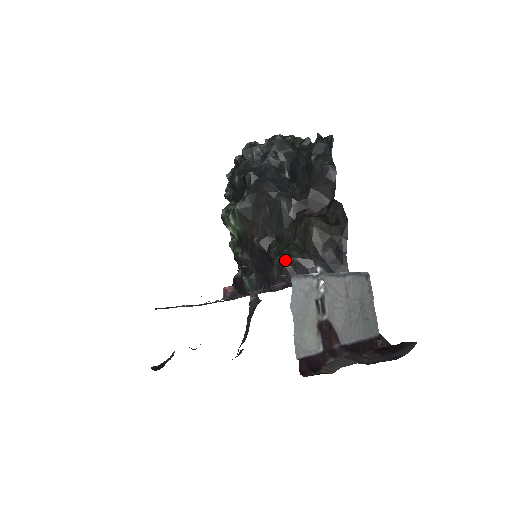
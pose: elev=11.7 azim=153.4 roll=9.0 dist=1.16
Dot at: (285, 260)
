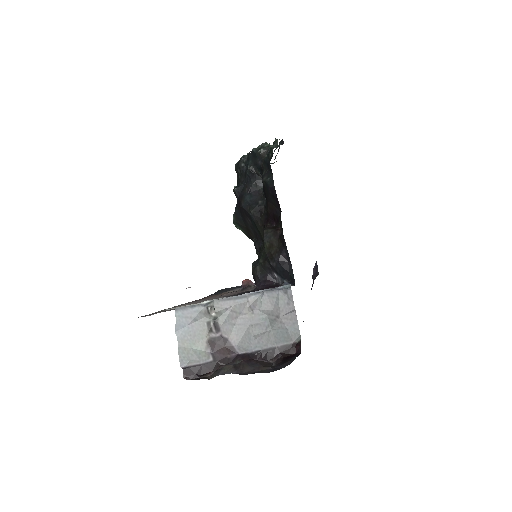
Dot at: (254, 267)
